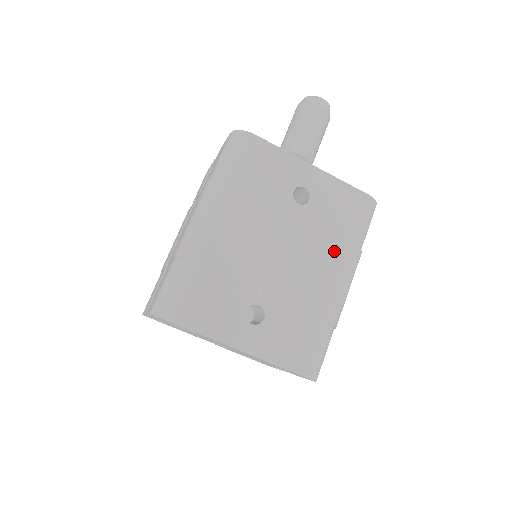
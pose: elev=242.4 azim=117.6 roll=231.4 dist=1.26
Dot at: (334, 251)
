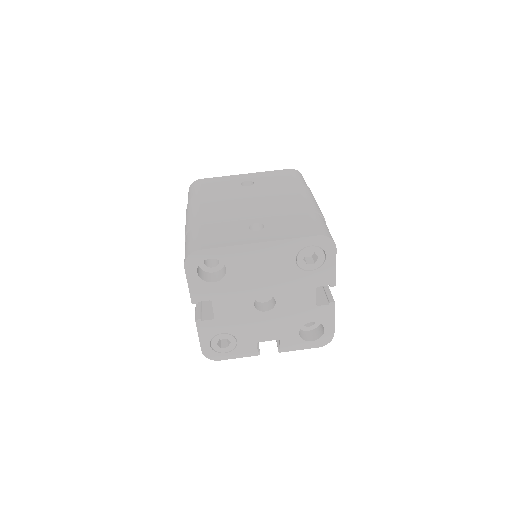
Dot at: (287, 190)
